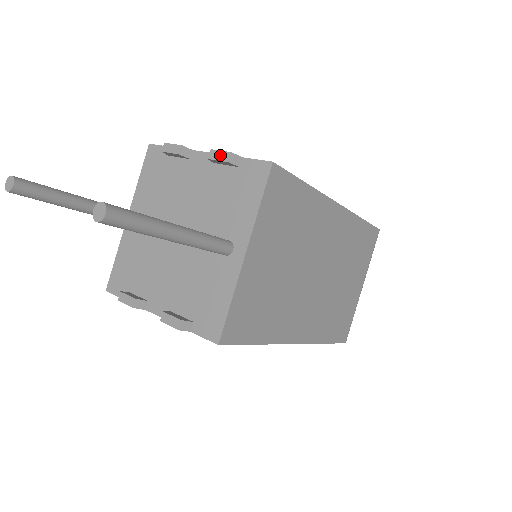
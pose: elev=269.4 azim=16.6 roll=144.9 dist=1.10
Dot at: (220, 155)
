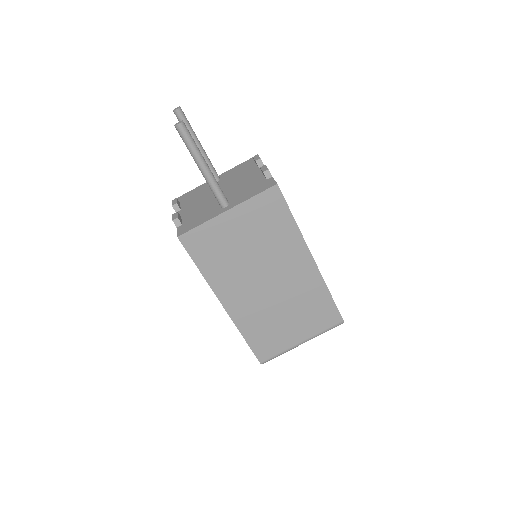
Dot at: (264, 168)
